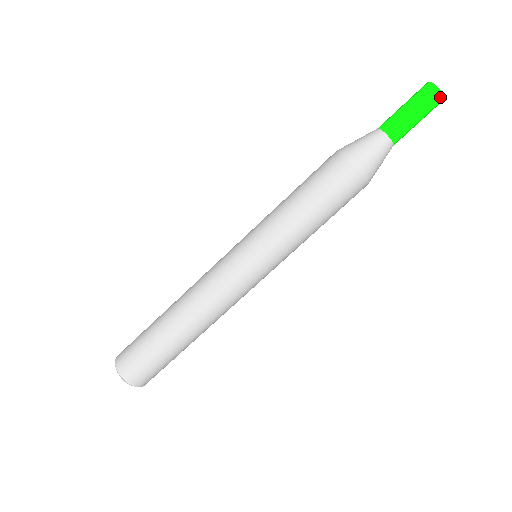
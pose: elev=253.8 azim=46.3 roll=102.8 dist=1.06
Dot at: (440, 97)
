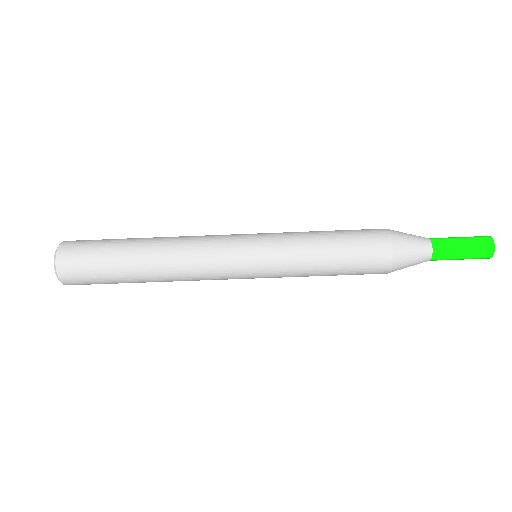
Dot at: (485, 258)
